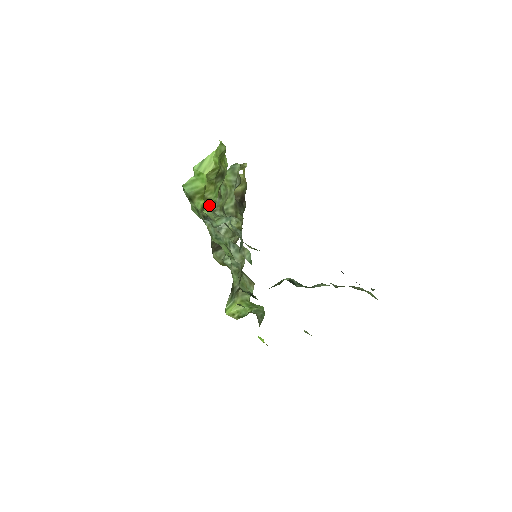
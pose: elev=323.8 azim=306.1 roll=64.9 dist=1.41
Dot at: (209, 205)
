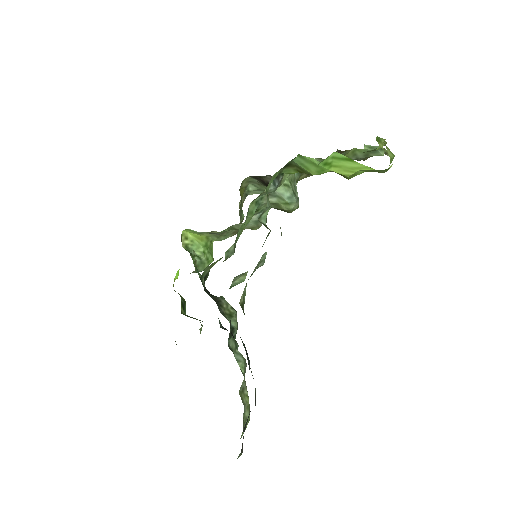
Dot at: occluded
